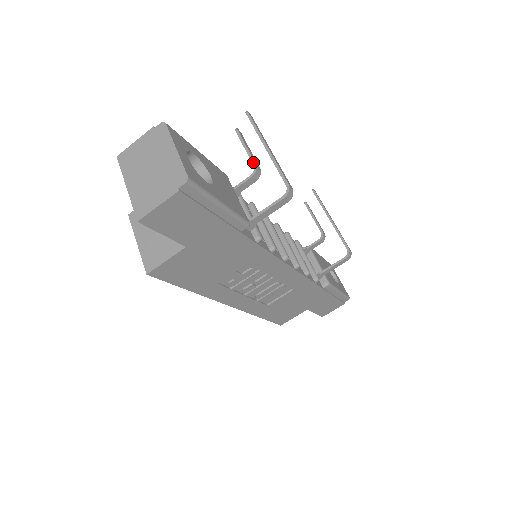
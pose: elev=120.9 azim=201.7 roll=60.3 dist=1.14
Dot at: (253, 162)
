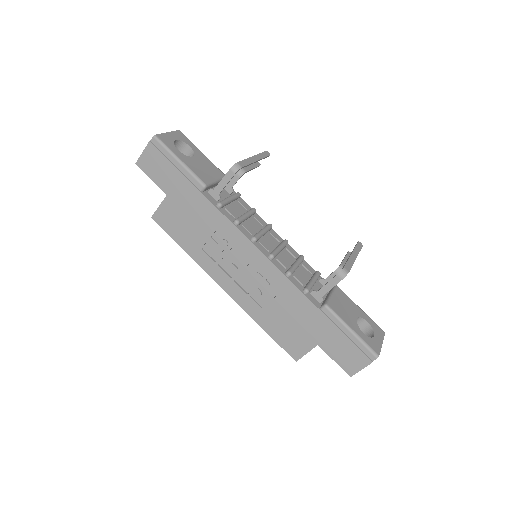
Dot at: occluded
